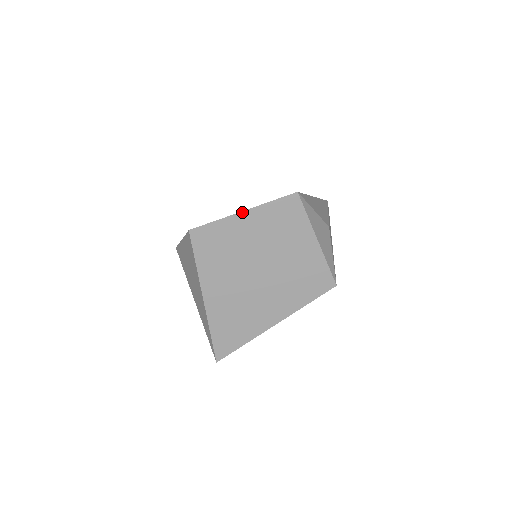
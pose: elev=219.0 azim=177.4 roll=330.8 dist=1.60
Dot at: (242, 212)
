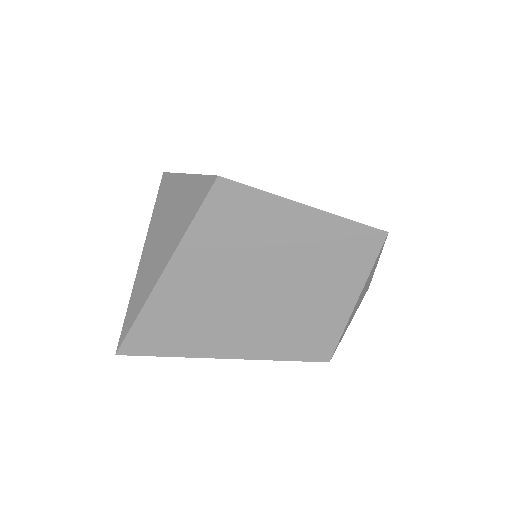
Dot at: (305, 205)
